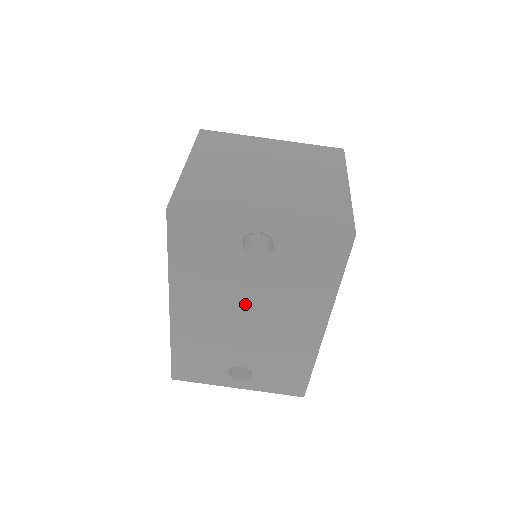
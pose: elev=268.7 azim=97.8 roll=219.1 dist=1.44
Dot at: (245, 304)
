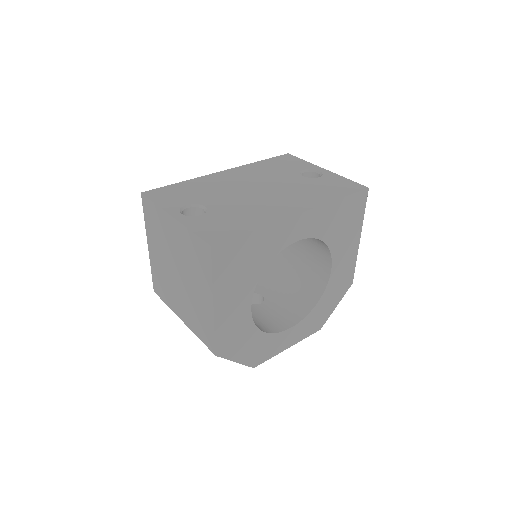
Dot at: (269, 185)
